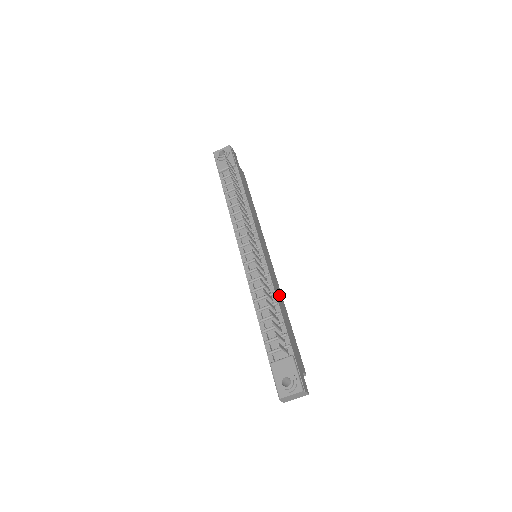
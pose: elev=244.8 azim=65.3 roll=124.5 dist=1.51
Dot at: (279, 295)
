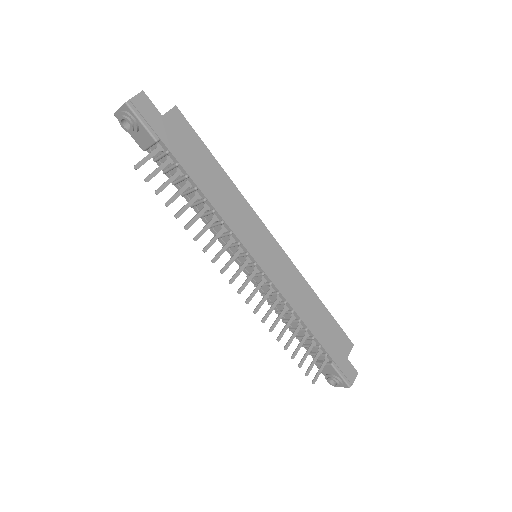
Dot at: (300, 294)
